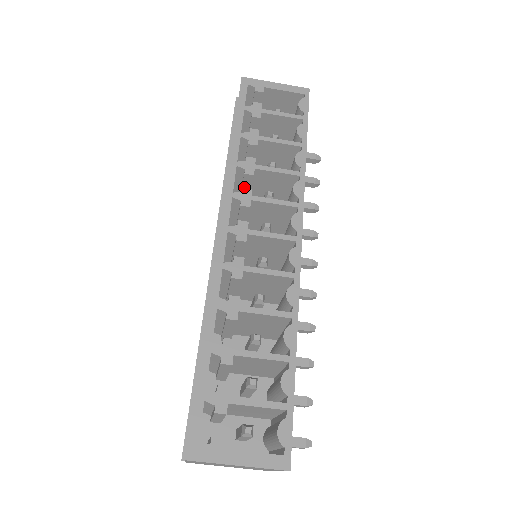
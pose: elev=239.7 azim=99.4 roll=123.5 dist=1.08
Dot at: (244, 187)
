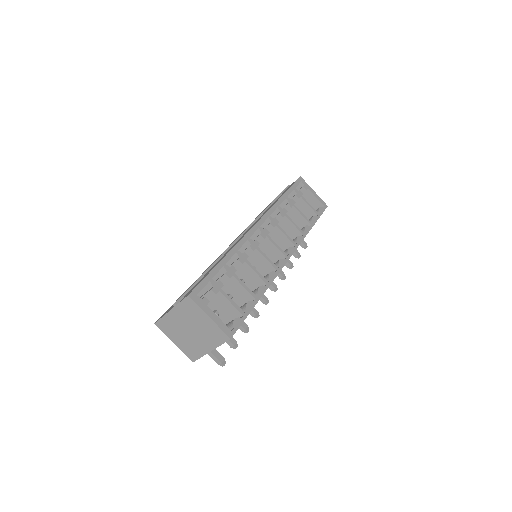
Dot at: occluded
